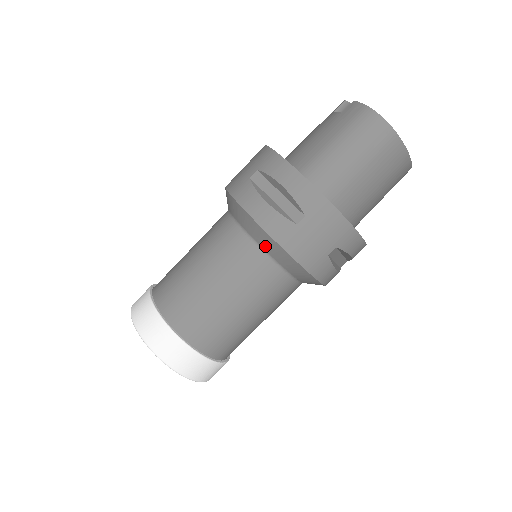
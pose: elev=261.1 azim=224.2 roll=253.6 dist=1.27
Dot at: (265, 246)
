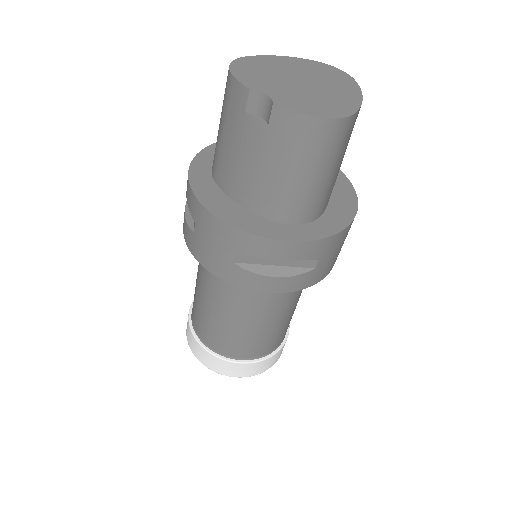
Dot at: occluded
